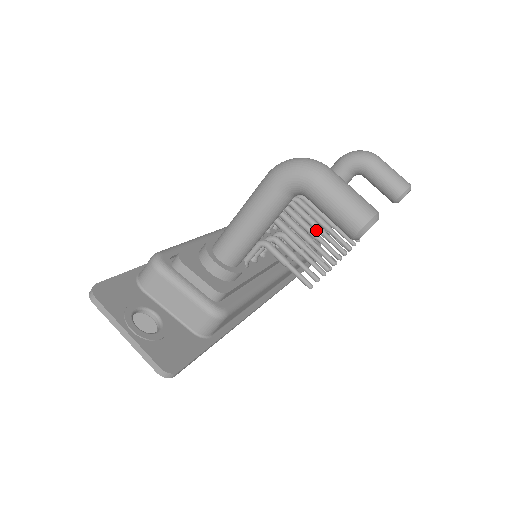
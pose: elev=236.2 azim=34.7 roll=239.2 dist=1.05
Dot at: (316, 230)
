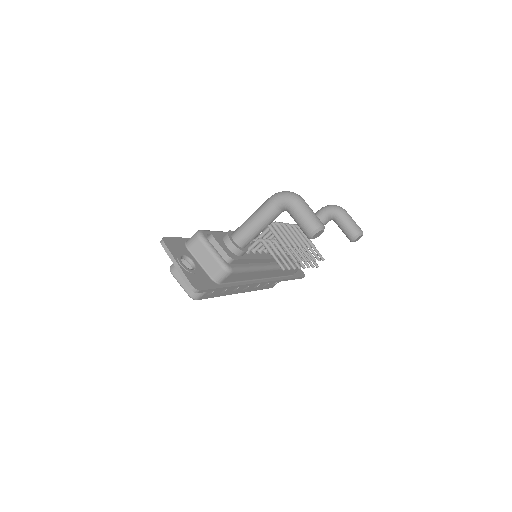
Dot at: (296, 244)
